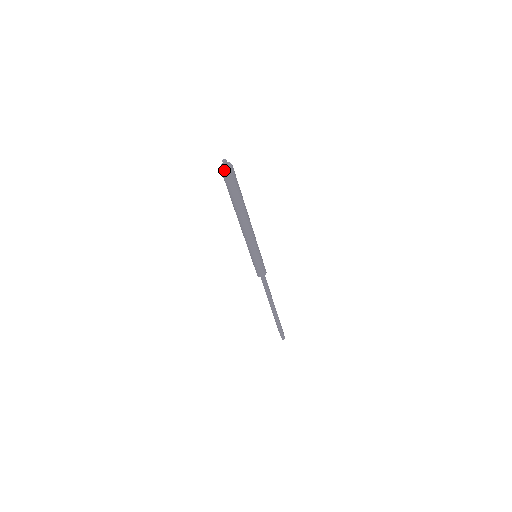
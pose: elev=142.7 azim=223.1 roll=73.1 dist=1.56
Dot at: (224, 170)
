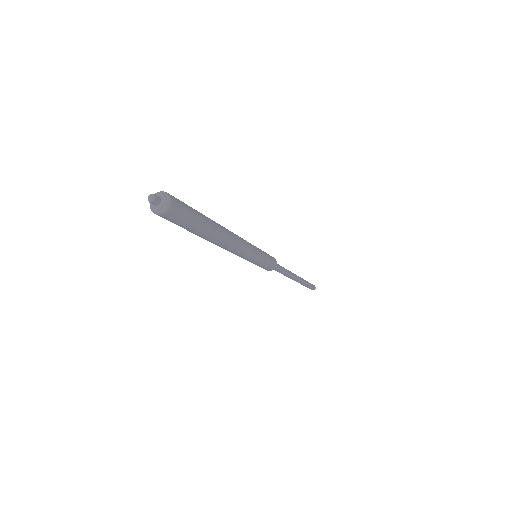
Dot at: (156, 213)
